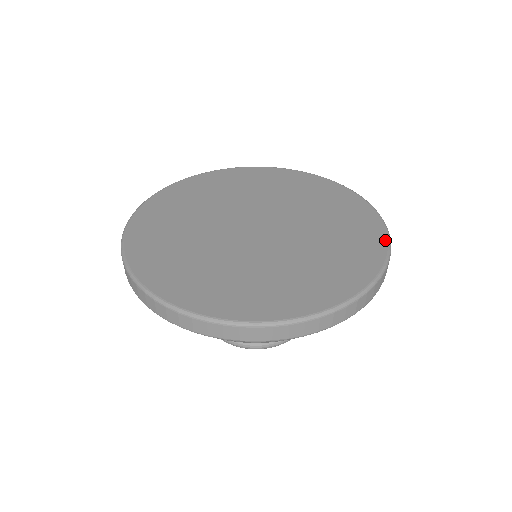
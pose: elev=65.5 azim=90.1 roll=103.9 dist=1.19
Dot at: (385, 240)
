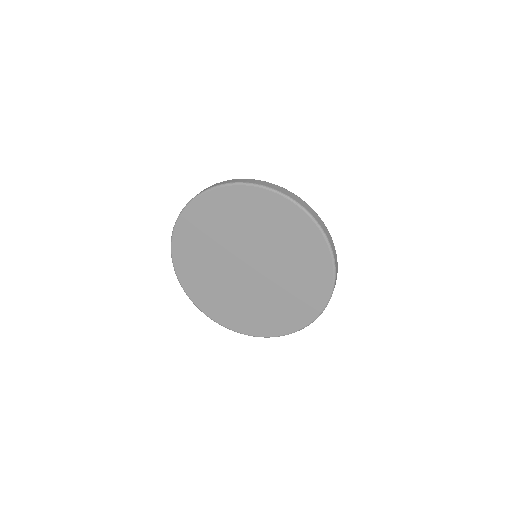
Dot at: (322, 238)
